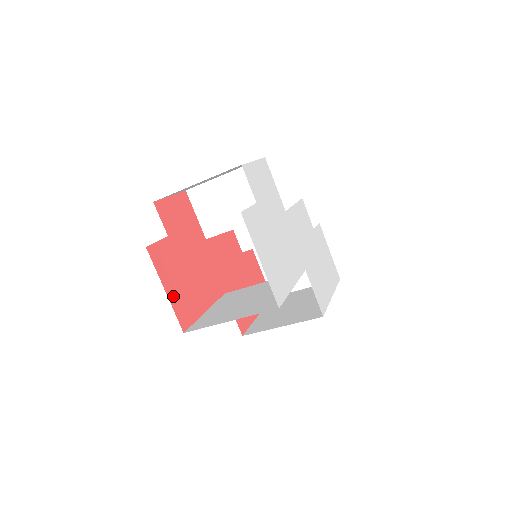
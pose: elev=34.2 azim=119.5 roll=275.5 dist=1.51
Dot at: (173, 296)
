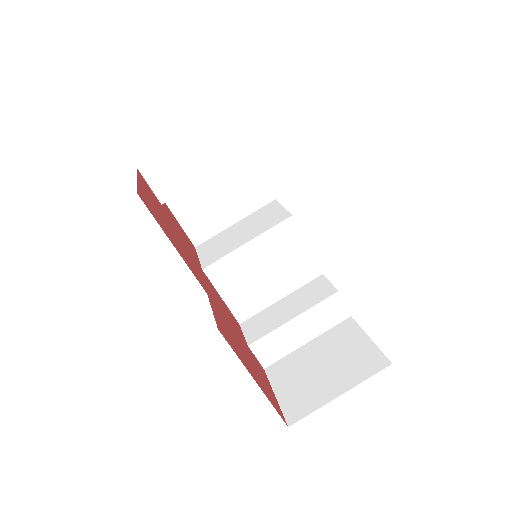
Dot at: (143, 191)
